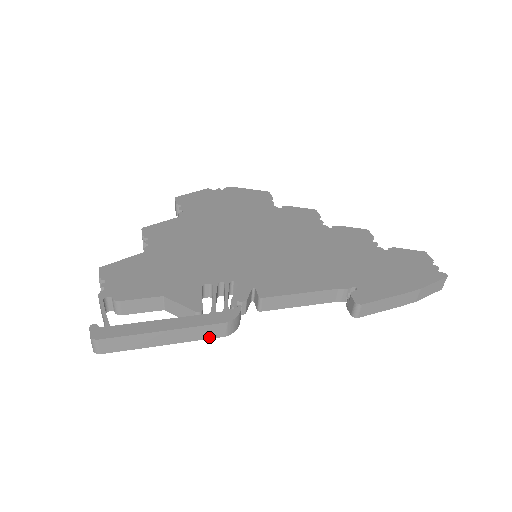
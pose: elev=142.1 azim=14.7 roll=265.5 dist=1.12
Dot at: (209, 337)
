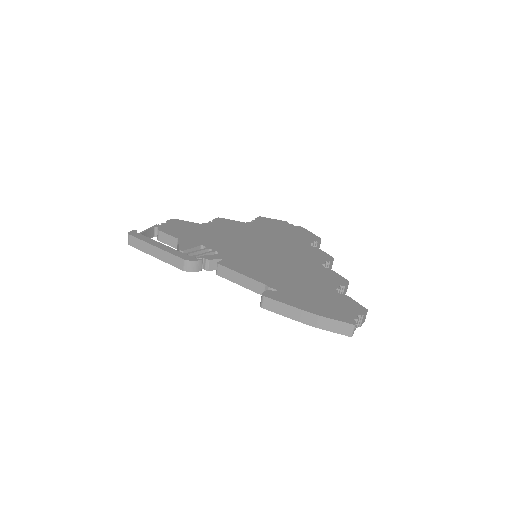
Dot at: (175, 265)
